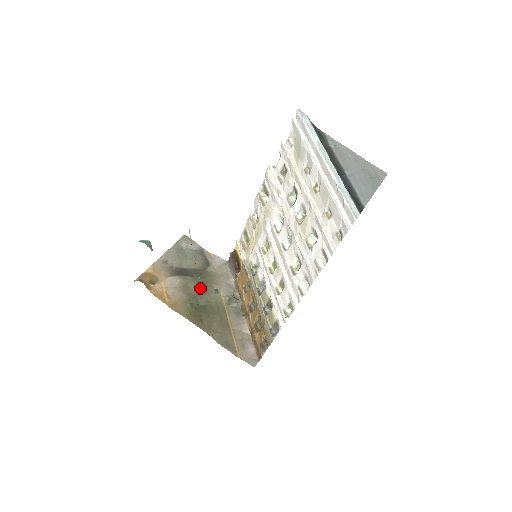
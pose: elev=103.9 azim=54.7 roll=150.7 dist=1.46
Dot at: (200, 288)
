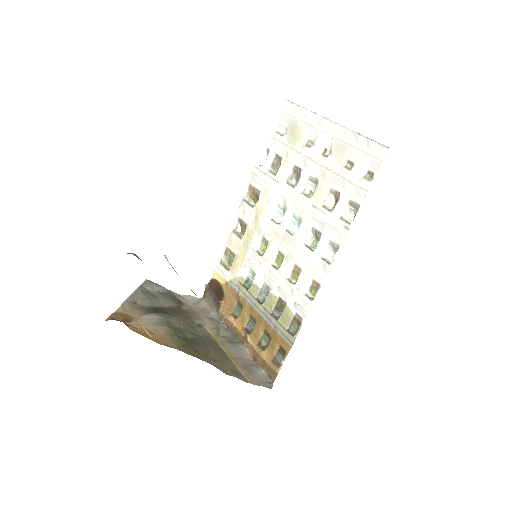
Dot at: (182, 323)
